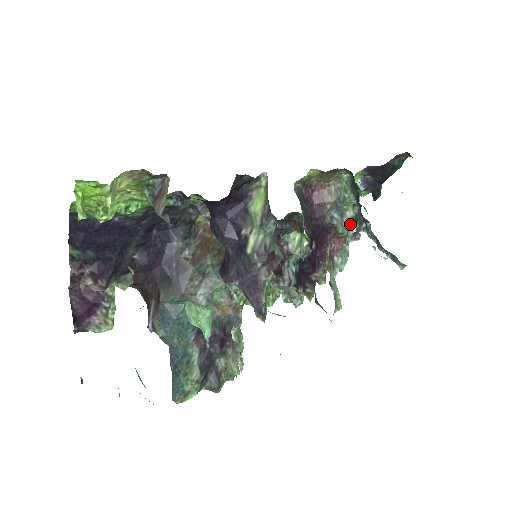
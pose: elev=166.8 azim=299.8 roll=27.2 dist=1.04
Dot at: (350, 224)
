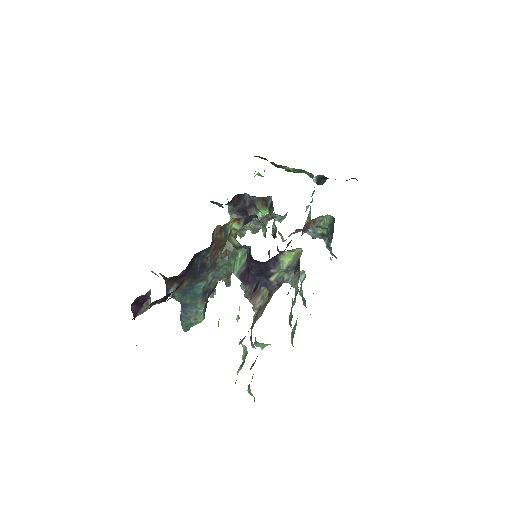
Dot at: (317, 236)
